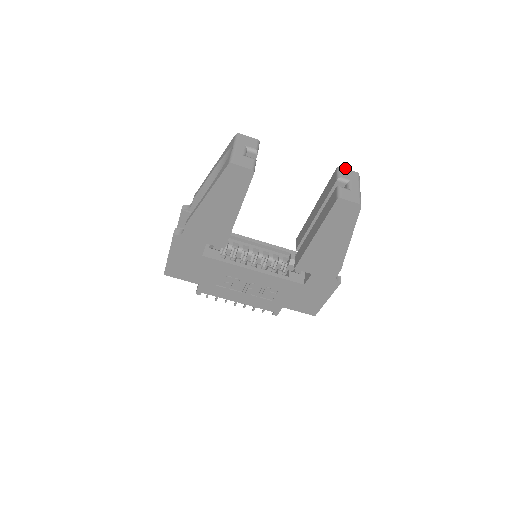
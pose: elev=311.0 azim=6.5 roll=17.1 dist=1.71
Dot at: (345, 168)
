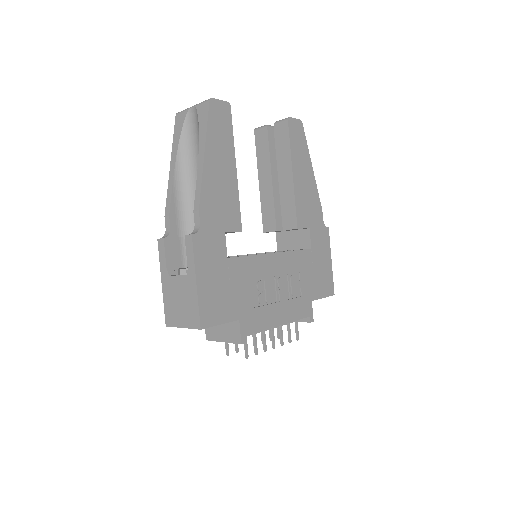
Dot at: occluded
